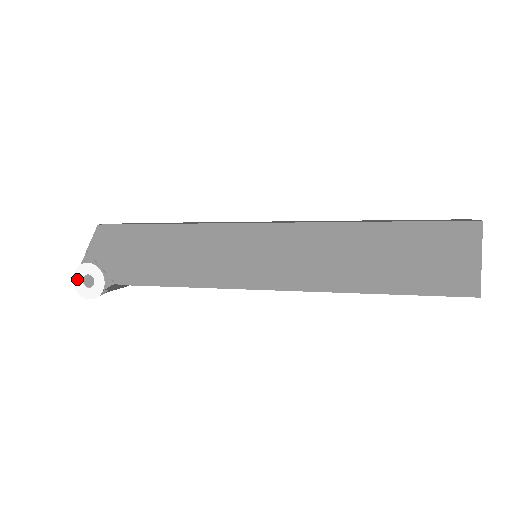
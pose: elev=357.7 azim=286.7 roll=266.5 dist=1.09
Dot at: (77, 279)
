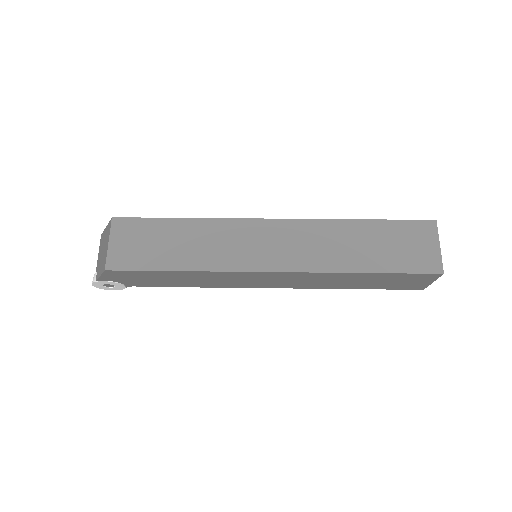
Dot at: (96, 285)
